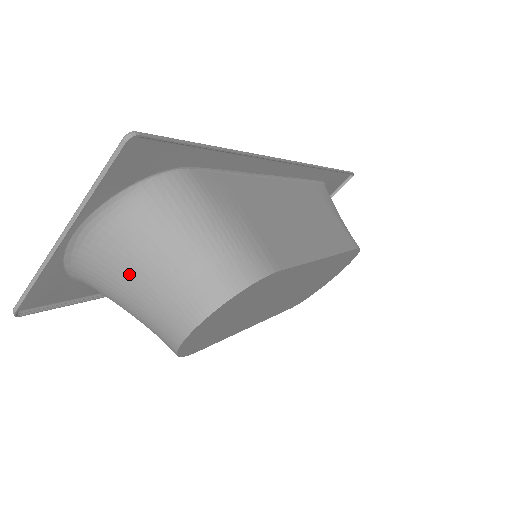
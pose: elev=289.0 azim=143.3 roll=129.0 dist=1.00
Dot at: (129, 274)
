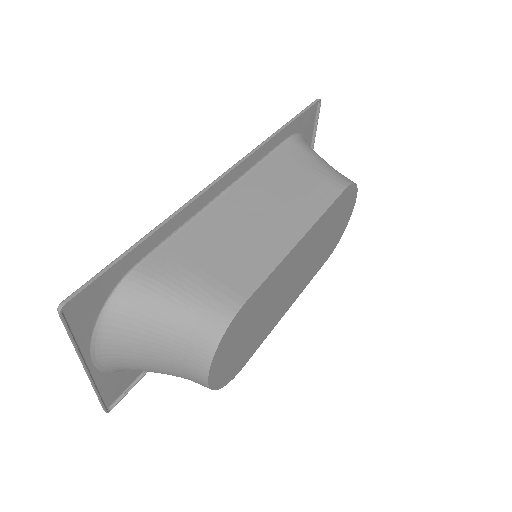
Dot at: (145, 363)
